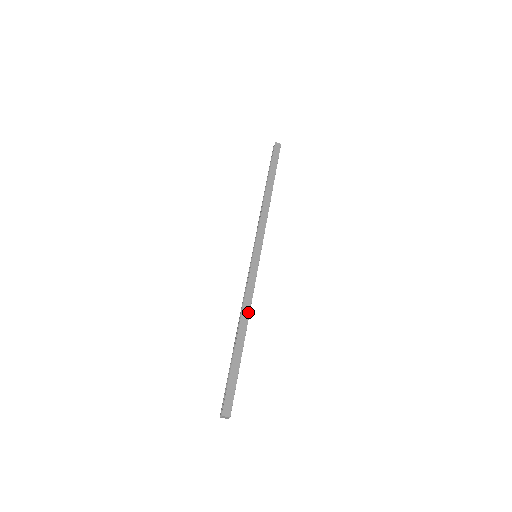
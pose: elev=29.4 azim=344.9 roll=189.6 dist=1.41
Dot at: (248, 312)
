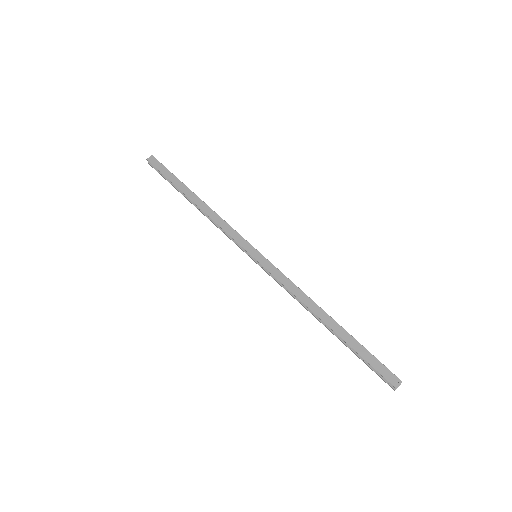
Dot at: (309, 300)
